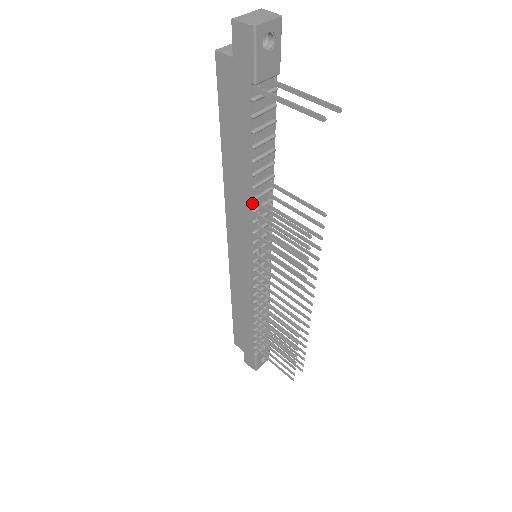
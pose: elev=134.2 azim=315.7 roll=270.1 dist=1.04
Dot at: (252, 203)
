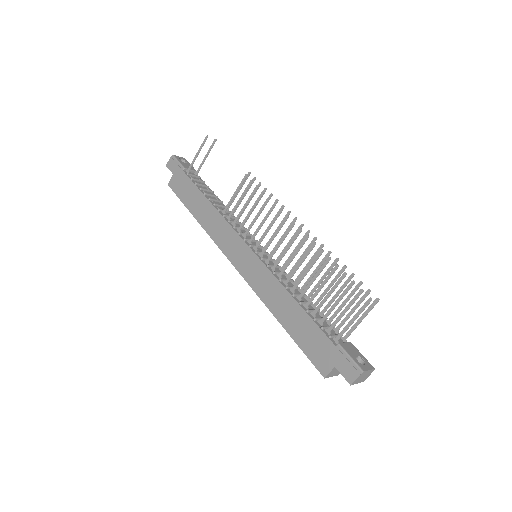
Dot at: (220, 212)
